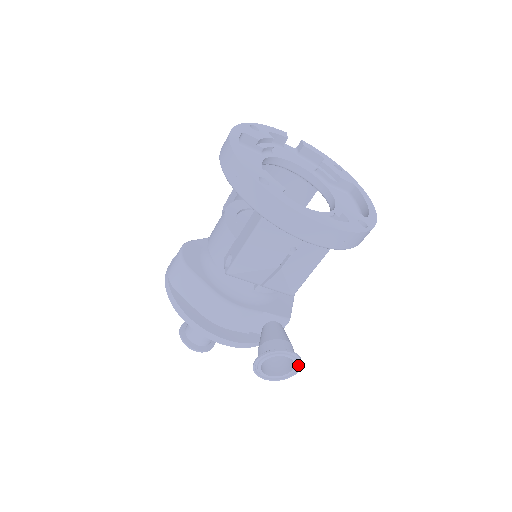
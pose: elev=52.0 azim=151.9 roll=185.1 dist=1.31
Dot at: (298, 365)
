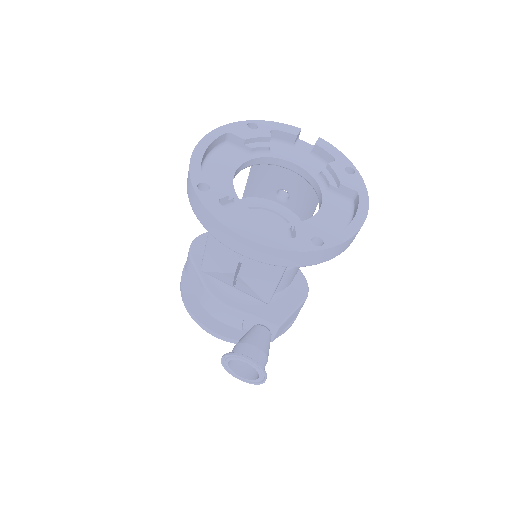
Dot at: (263, 374)
